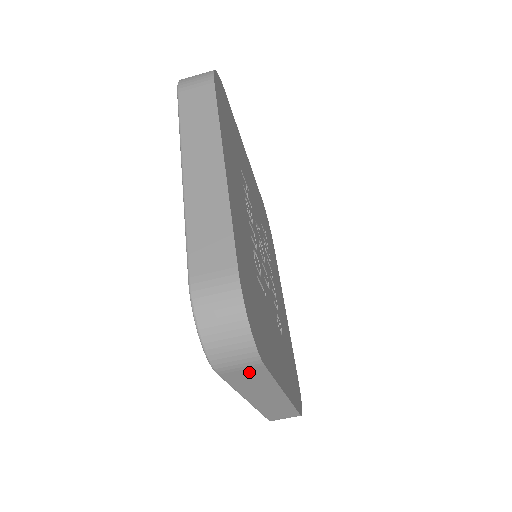
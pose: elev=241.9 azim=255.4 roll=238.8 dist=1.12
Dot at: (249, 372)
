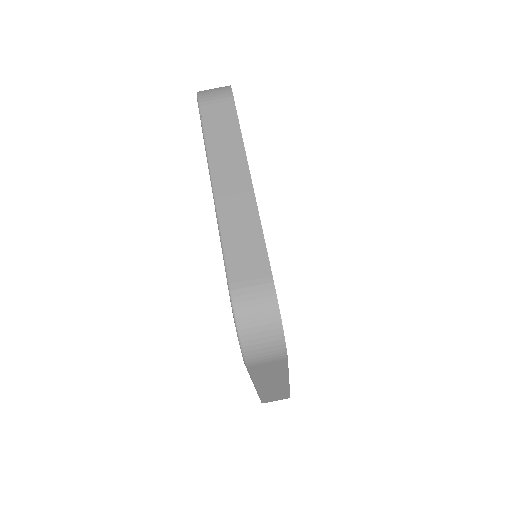
Dot at: (222, 109)
